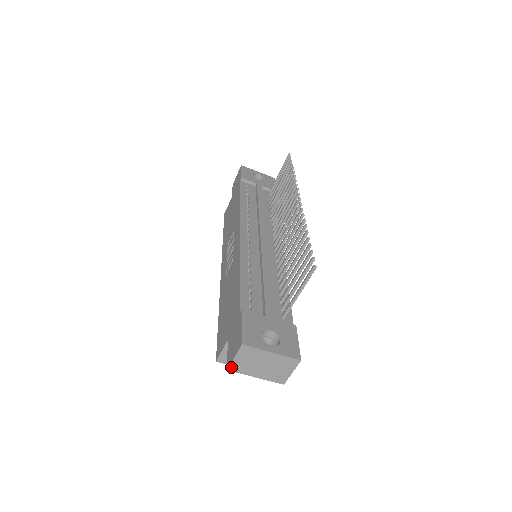
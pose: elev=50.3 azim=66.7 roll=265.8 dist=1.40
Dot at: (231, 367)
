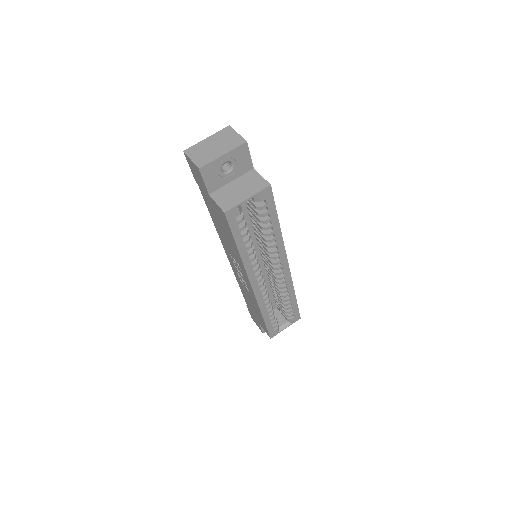
Dot at: (198, 166)
